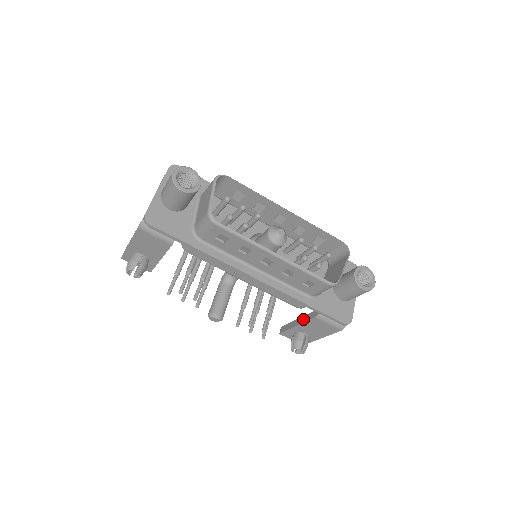
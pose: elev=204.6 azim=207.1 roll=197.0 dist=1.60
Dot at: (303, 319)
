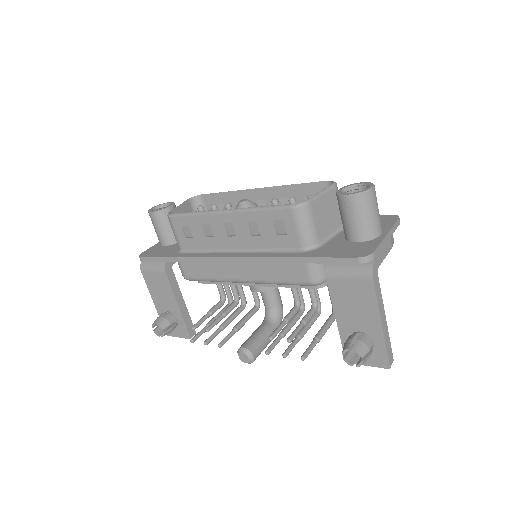
Dot at: occluded
